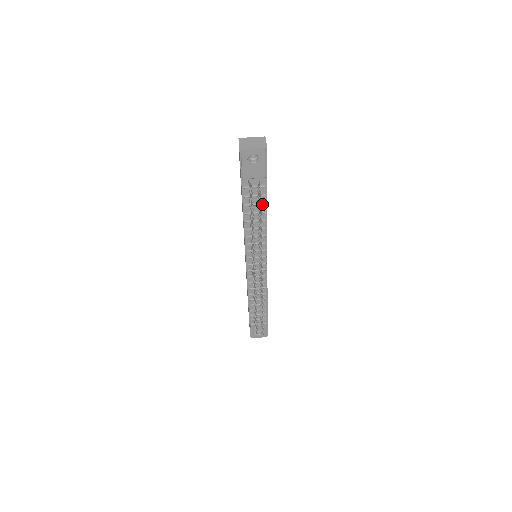
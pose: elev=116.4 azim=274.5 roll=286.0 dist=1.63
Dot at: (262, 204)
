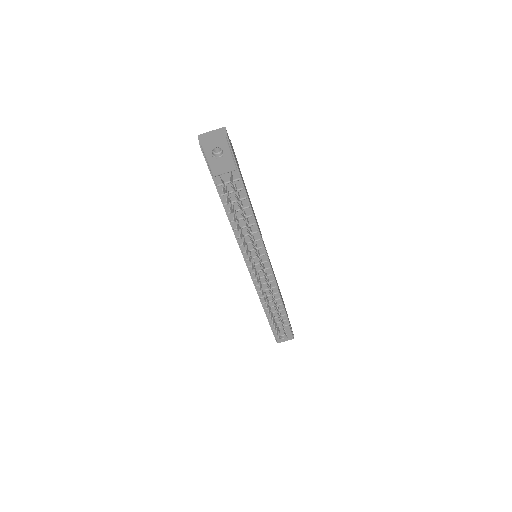
Dot at: (239, 198)
